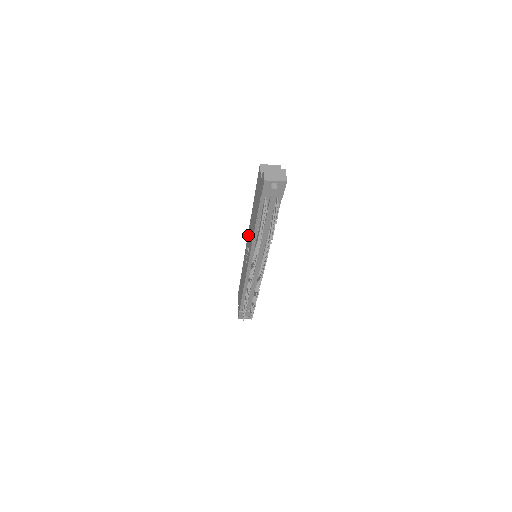
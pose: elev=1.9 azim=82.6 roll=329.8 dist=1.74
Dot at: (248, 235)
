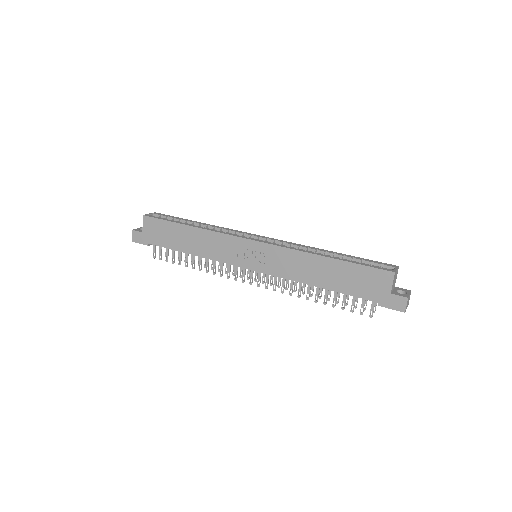
Dot at: (273, 249)
